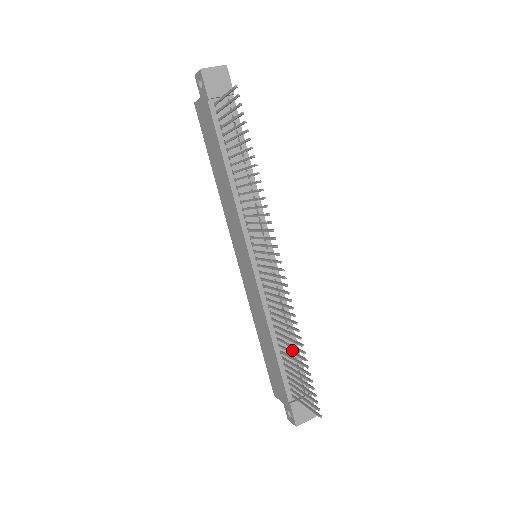
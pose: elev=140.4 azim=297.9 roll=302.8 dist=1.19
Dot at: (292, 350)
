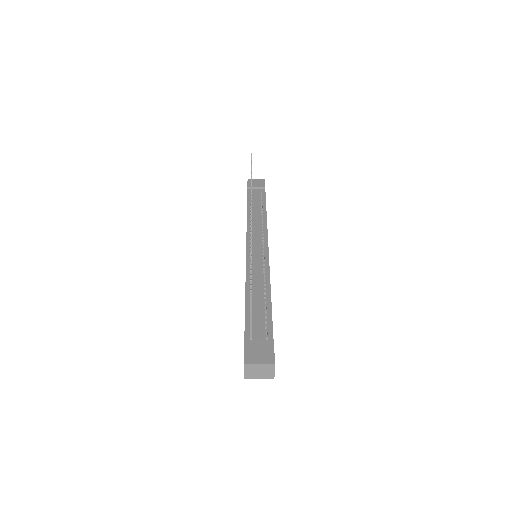
Dot at: (264, 305)
